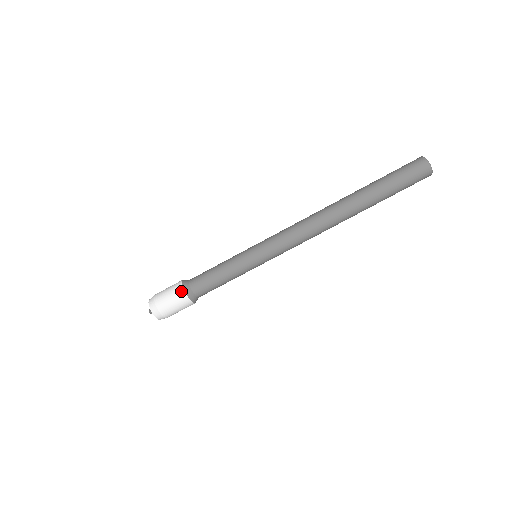
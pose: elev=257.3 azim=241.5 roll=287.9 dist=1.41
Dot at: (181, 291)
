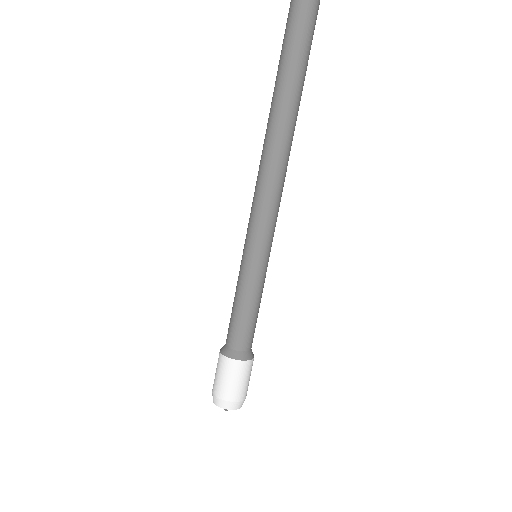
Dot at: (220, 357)
